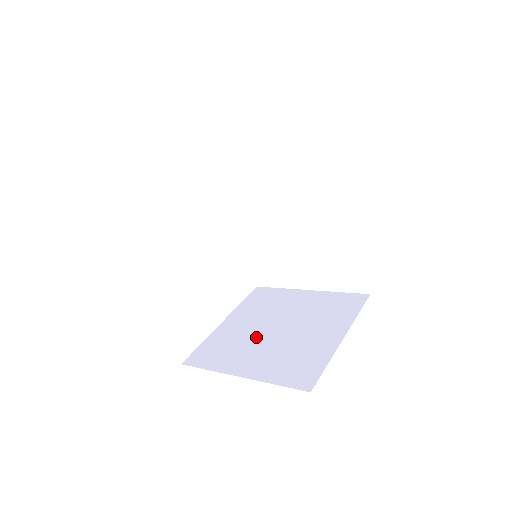
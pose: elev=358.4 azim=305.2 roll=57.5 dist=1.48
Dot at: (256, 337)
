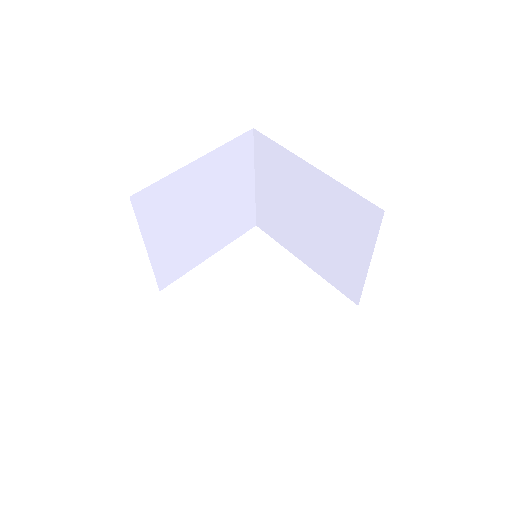
Dot at: occluded
